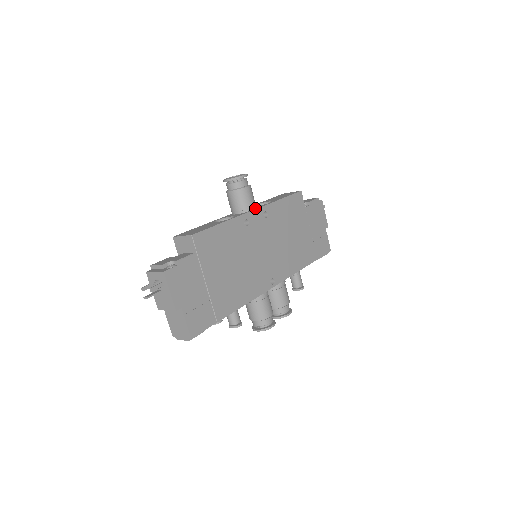
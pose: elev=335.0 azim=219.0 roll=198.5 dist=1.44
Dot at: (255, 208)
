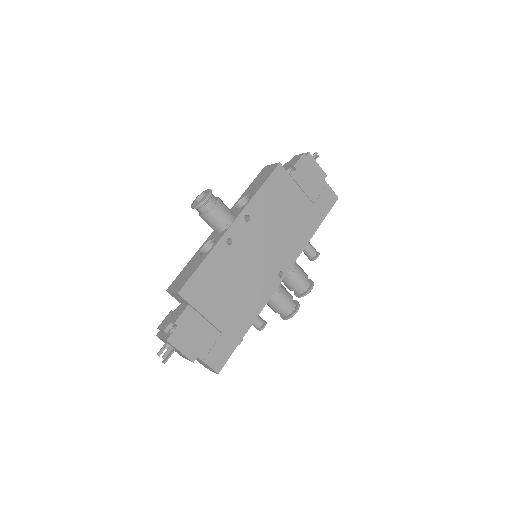
Dot at: (233, 220)
